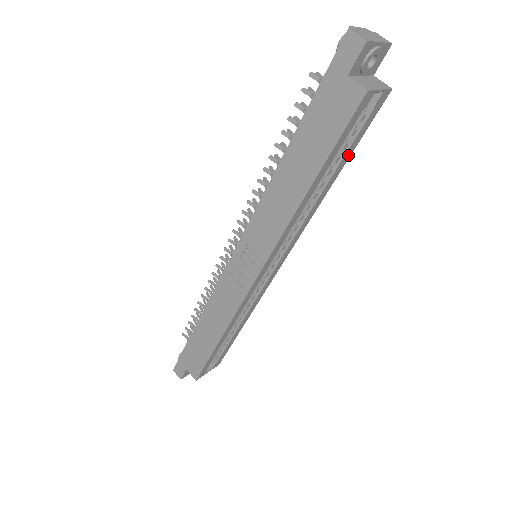
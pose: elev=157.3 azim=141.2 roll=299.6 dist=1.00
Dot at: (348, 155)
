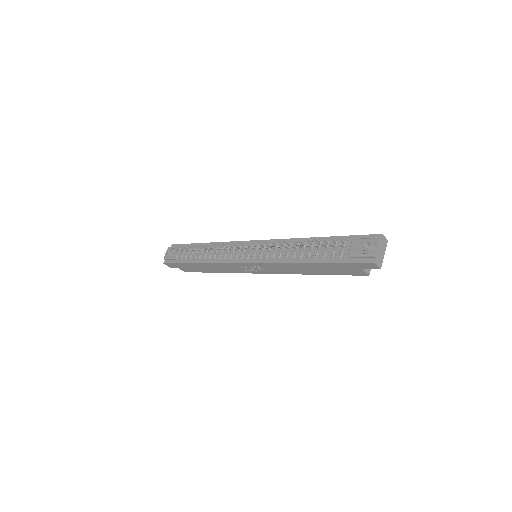
Dot at: occluded
